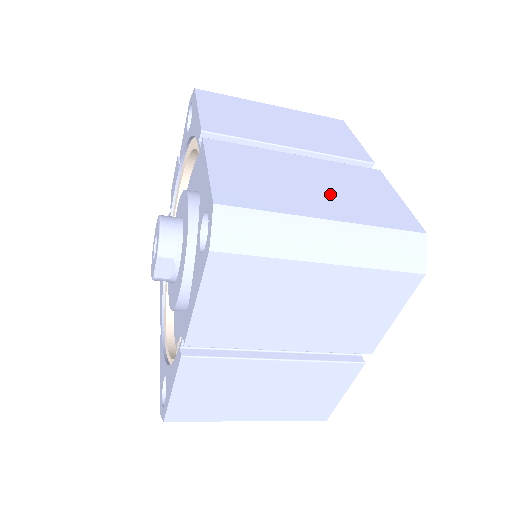
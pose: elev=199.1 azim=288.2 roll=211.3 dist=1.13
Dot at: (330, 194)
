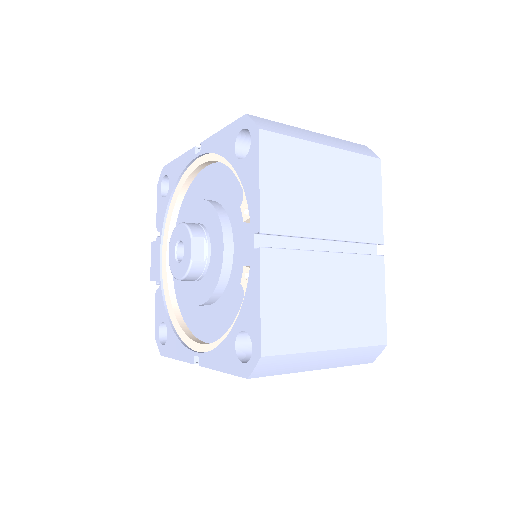
Dot at: occluded
